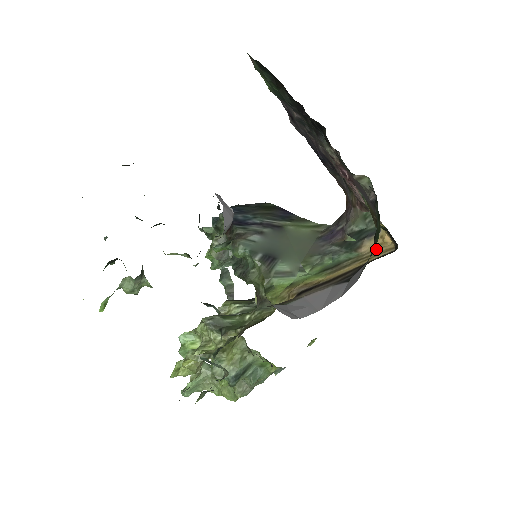
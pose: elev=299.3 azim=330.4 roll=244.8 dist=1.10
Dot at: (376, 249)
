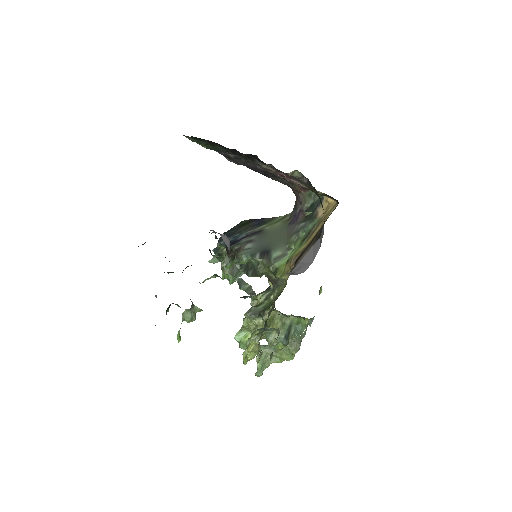
Dot at: (327, 210)
